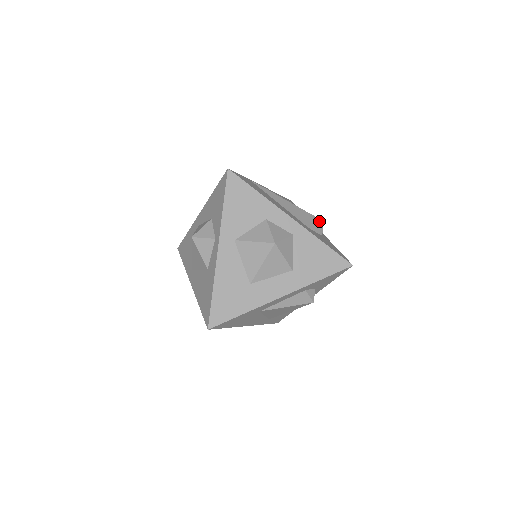
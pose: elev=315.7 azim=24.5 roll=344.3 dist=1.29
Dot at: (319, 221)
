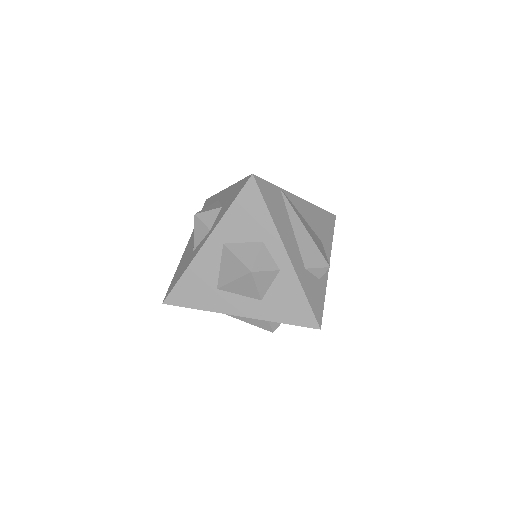
Dot at: (324, 265)
